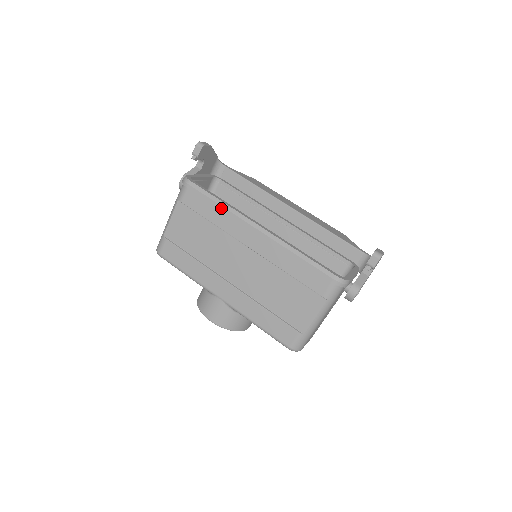
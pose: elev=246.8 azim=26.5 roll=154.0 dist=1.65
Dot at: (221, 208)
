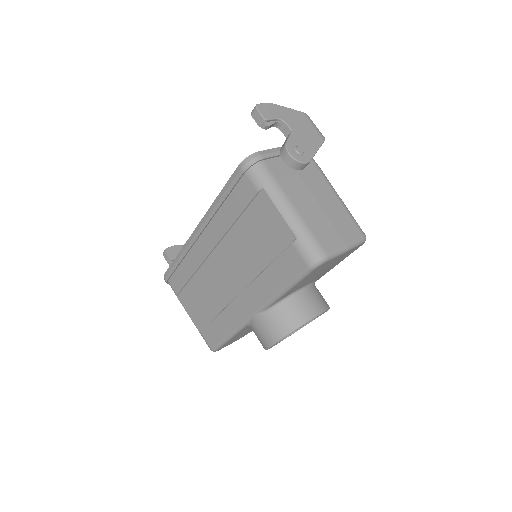
Dot at: (181, 259)
